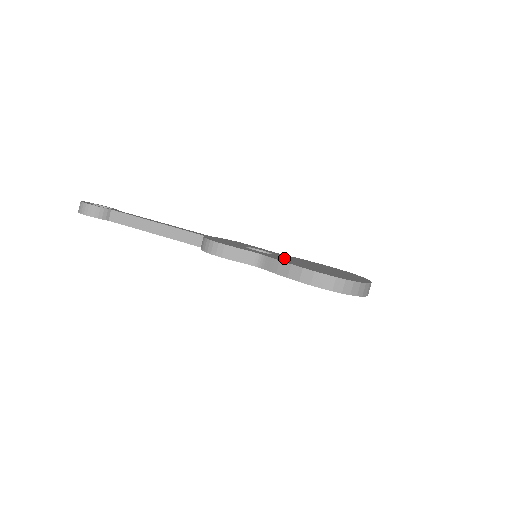
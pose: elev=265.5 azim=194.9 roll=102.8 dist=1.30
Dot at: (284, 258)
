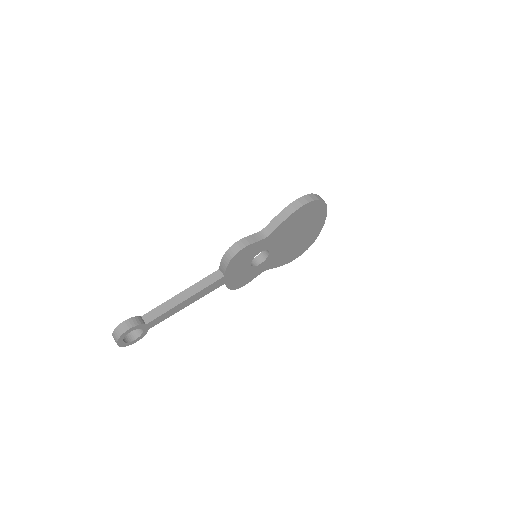
Dot at: occluded
